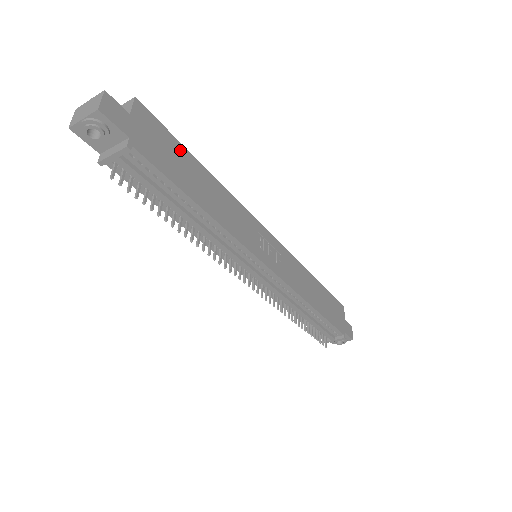
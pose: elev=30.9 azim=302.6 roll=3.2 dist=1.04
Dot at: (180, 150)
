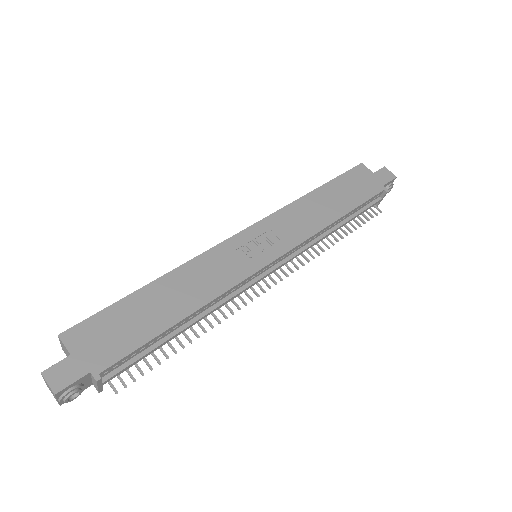
Dot at: (123, 308)
